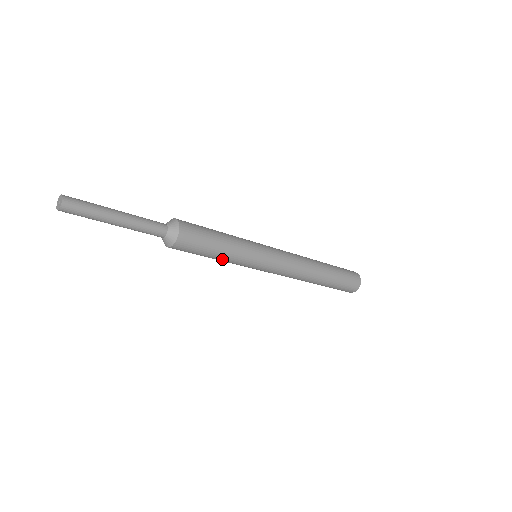
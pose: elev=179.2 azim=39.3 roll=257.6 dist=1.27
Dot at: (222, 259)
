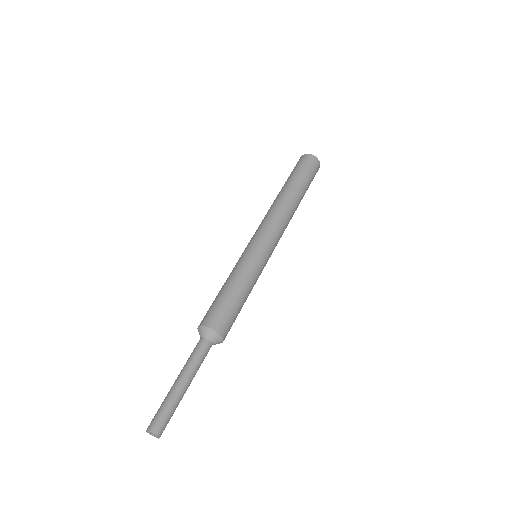
Dot at: occluded
